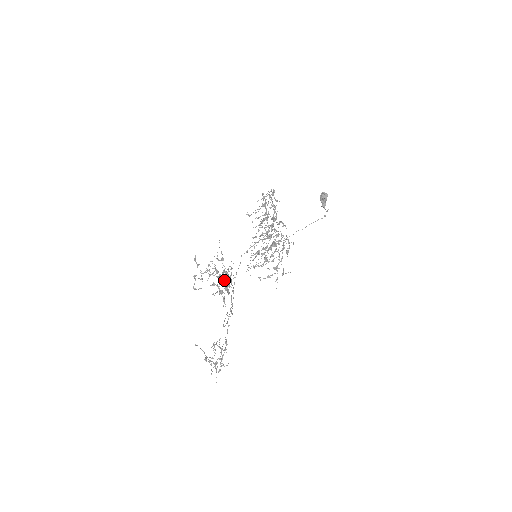
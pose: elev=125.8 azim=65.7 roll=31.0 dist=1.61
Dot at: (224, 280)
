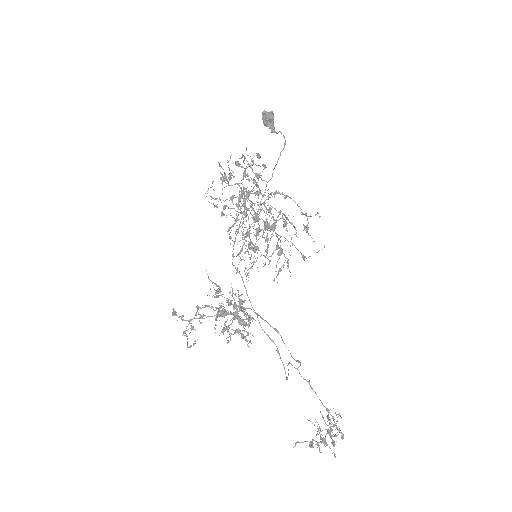
Dot at: (236, 315)
